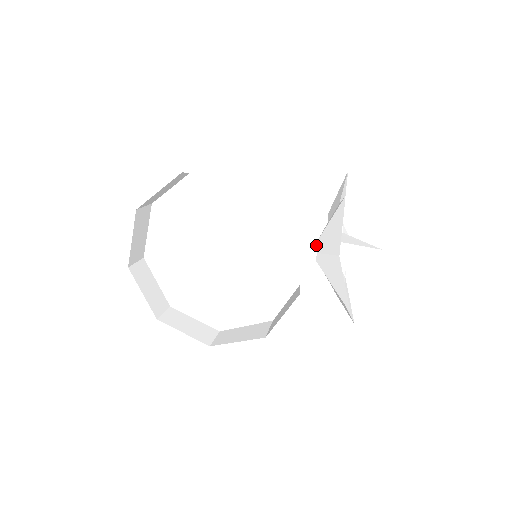
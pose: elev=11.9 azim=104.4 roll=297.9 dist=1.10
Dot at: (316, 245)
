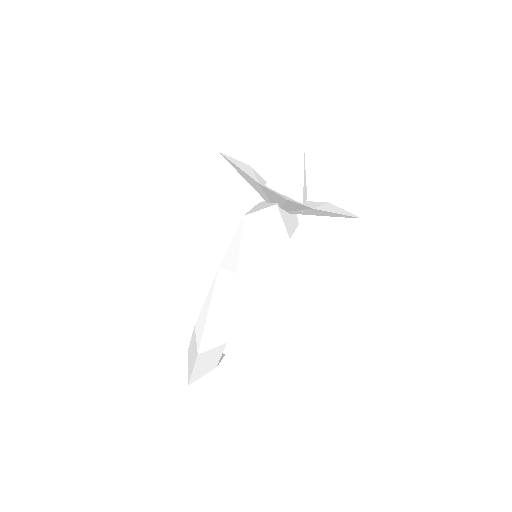
Dot at: occluded
